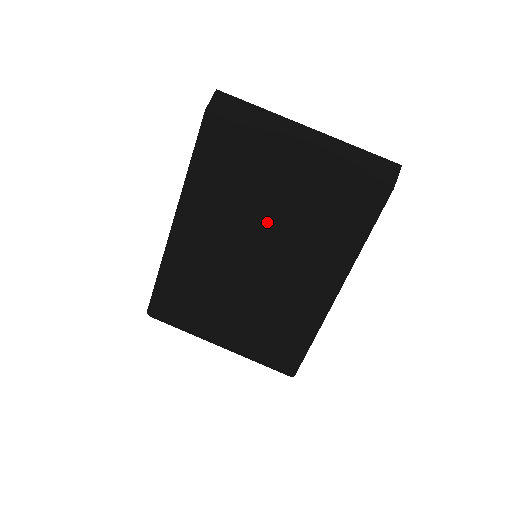
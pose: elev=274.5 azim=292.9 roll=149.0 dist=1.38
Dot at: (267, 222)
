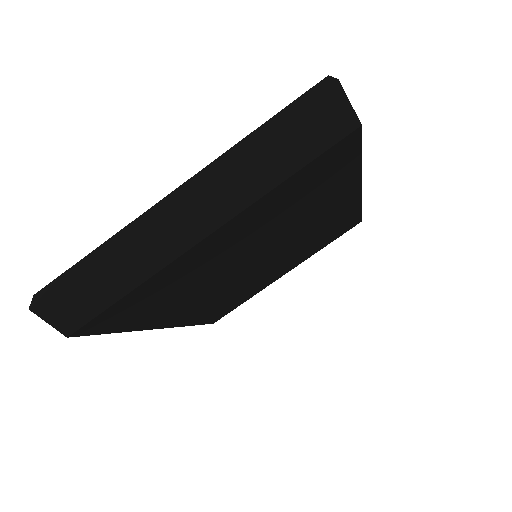
Dot at: (243, 257)
